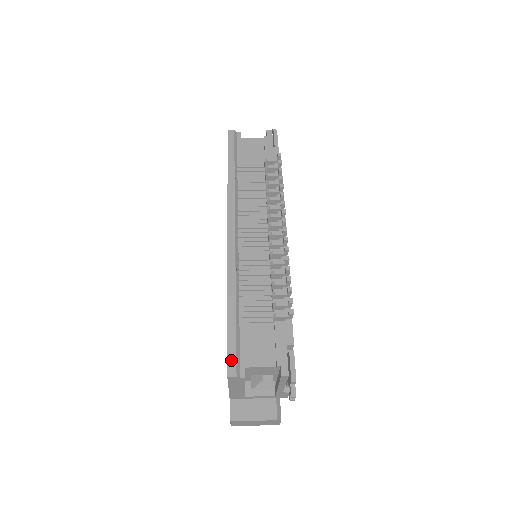
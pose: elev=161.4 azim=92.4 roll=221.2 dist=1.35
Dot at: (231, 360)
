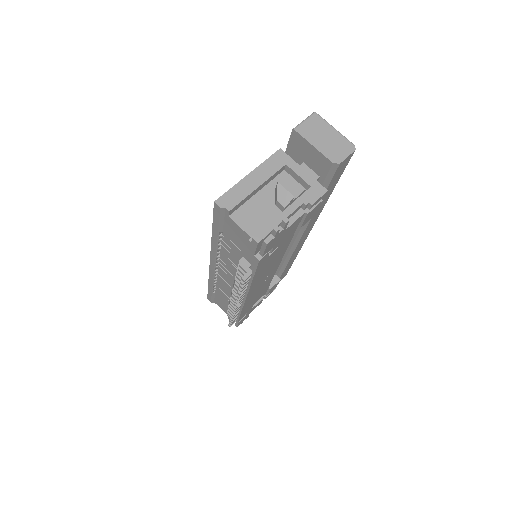
Dot at: (209, 298)
